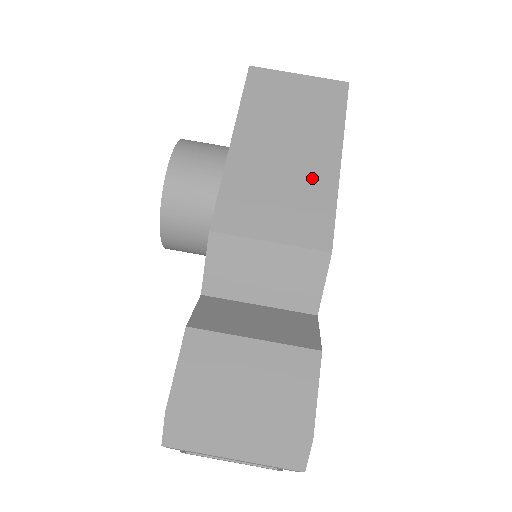
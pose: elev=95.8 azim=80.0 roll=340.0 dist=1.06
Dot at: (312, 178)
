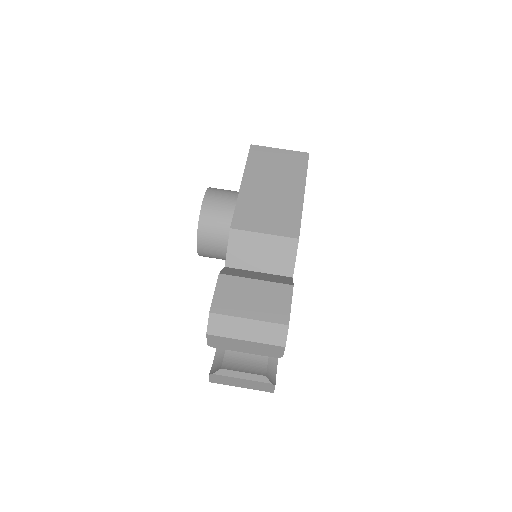
Dot at: (288, 202)
